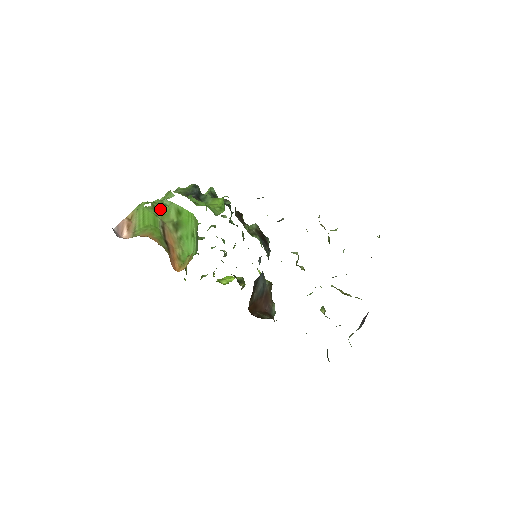
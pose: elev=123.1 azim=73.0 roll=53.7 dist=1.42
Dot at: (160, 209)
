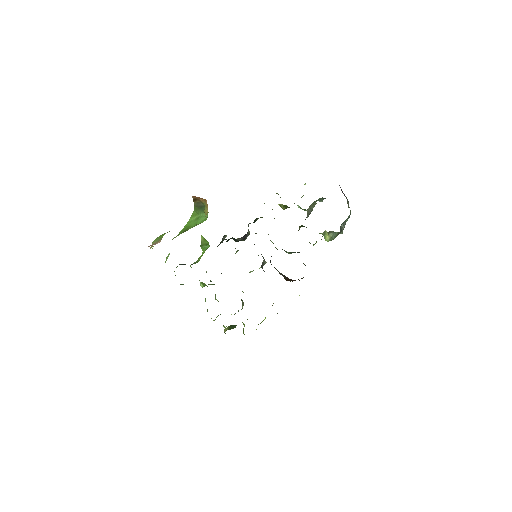
Dot at: occluded
